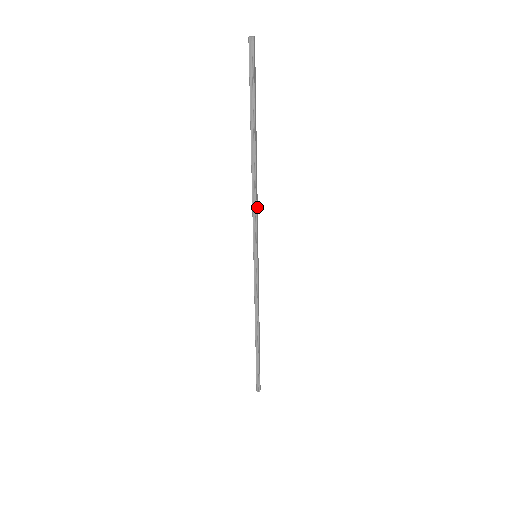
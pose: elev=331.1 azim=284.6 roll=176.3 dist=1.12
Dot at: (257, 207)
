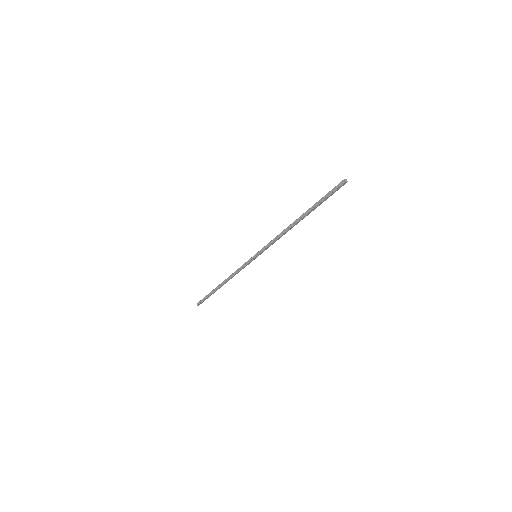
Dot at: occluded
